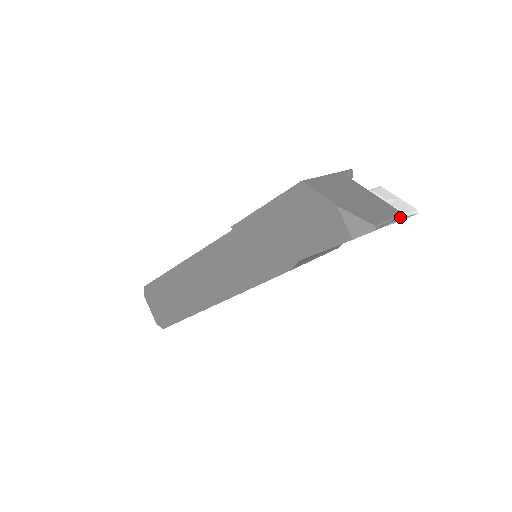
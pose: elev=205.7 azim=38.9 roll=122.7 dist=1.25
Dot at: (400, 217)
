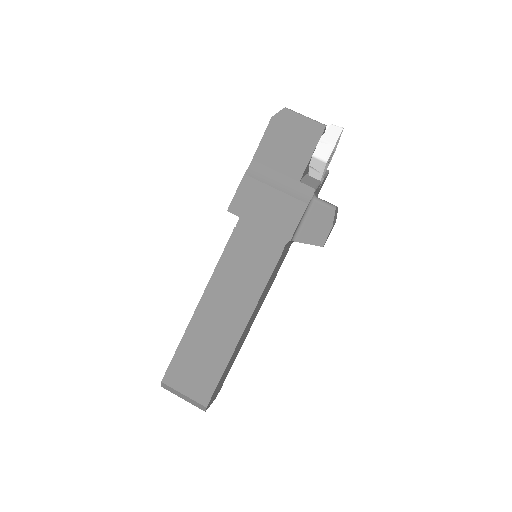
Dot at: (321, 124)
